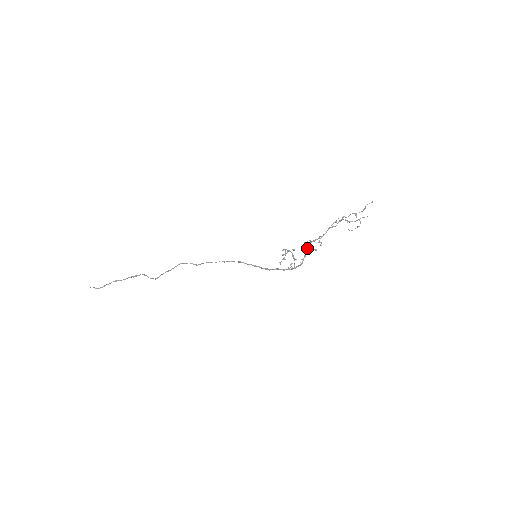
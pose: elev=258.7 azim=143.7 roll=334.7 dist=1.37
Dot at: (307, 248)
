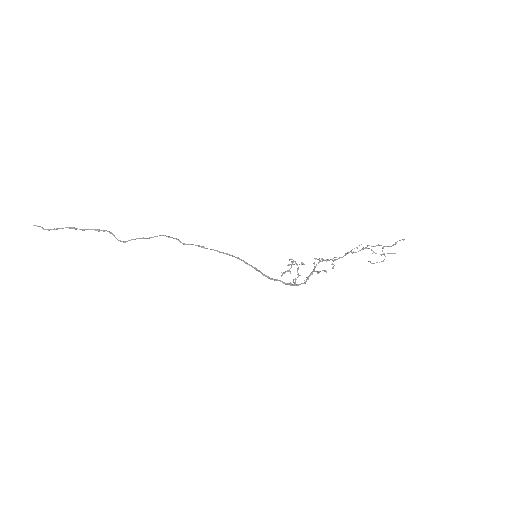
Dot at: occluded
